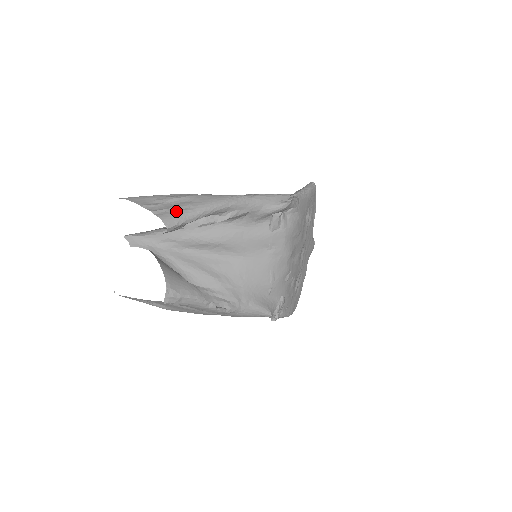
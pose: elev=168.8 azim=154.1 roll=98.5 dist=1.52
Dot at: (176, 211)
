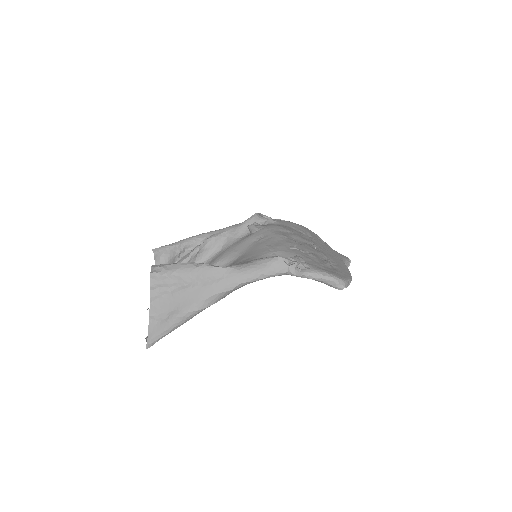
Dot at: occluded
